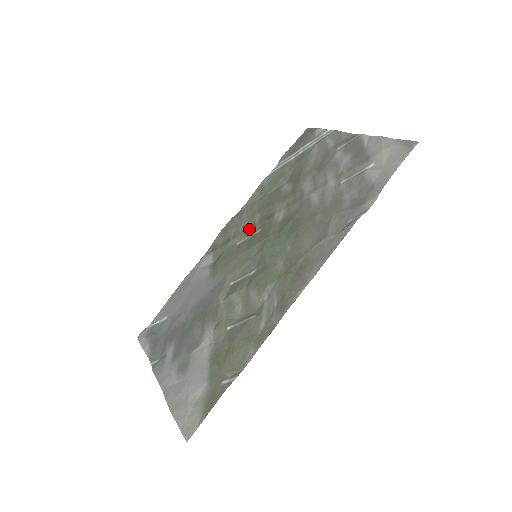
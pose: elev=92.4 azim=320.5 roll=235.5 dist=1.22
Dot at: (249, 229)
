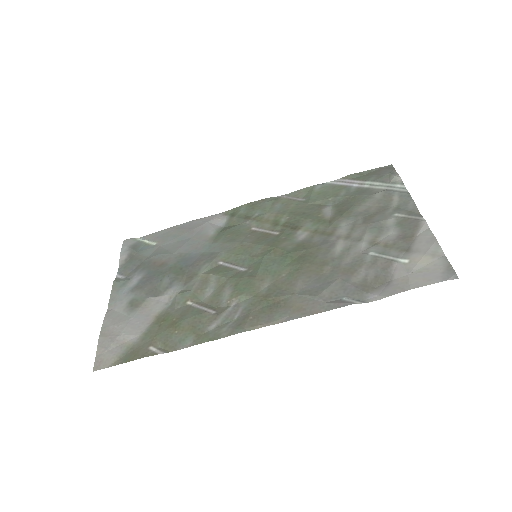
Dot at: (271, 223)
